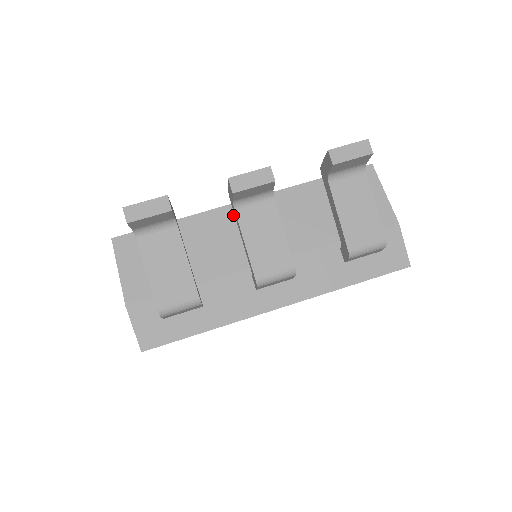
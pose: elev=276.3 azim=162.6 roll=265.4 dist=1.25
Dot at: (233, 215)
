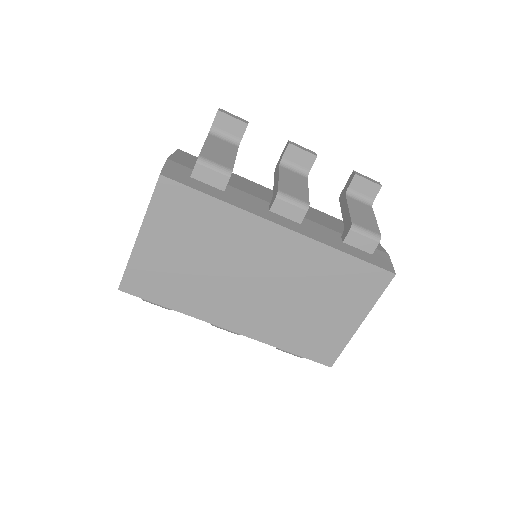
Dot at: (267, 190)
